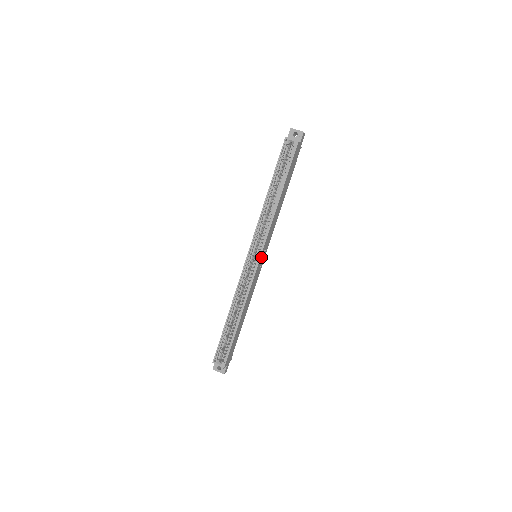
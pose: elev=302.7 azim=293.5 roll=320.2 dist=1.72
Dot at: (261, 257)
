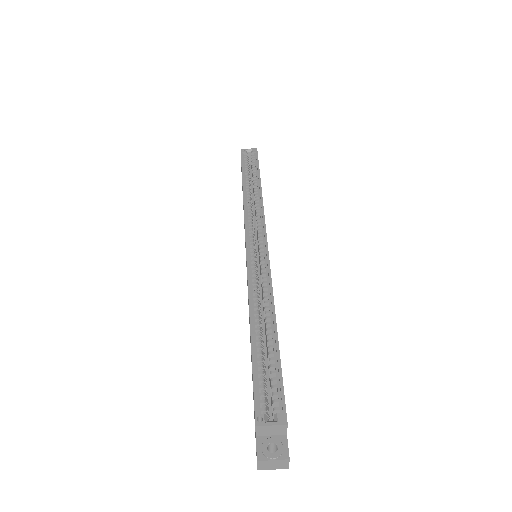
Dot at: occluded
